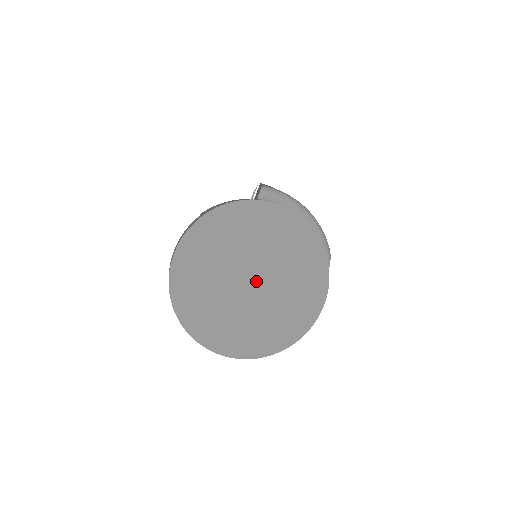
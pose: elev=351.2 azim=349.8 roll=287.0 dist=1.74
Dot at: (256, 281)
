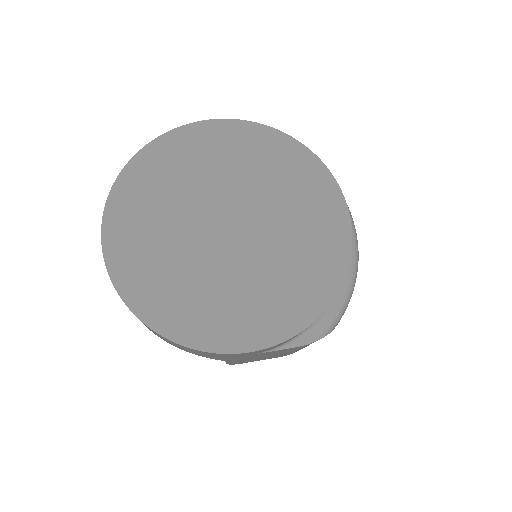
Dot at: (234, 232)
